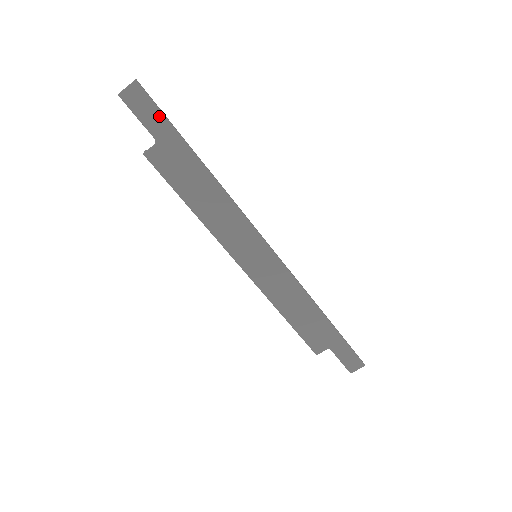
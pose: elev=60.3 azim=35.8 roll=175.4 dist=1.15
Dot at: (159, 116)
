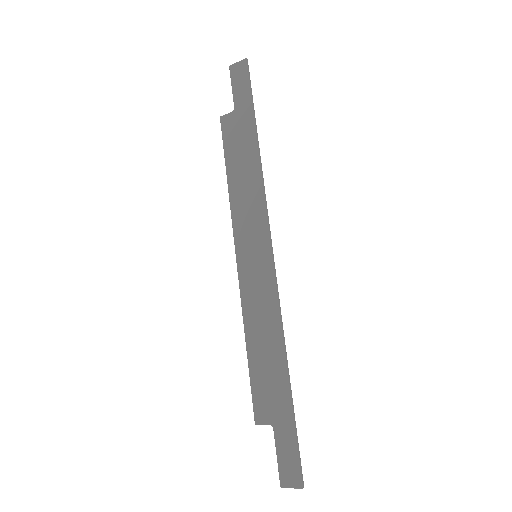
Dot at: (247, 90)
